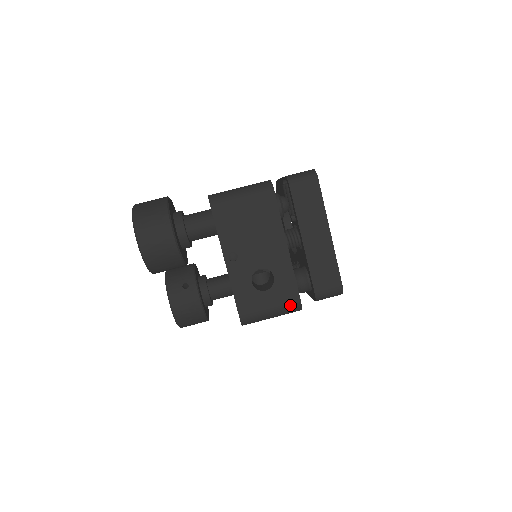
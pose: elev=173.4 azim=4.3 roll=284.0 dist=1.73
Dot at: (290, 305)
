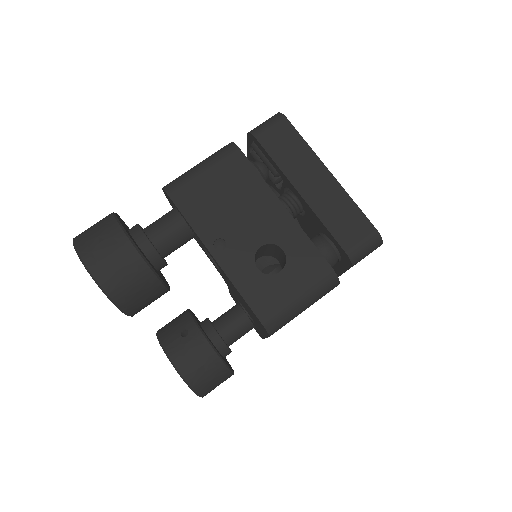
Dot at: (320, 279)
